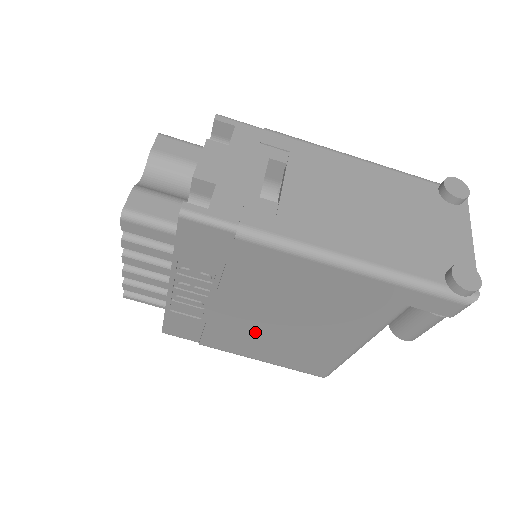
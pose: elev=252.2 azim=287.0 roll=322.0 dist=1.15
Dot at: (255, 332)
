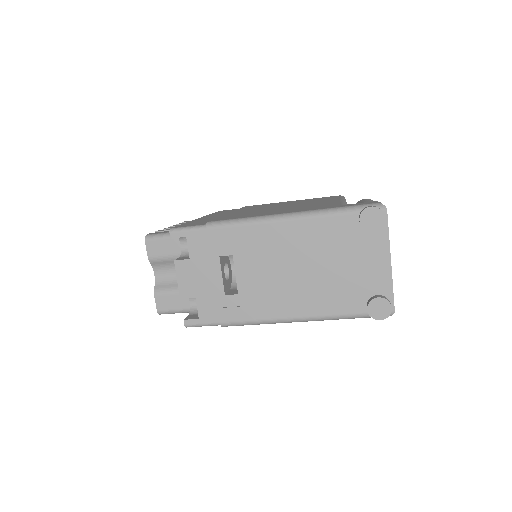
Dot at: occluded
